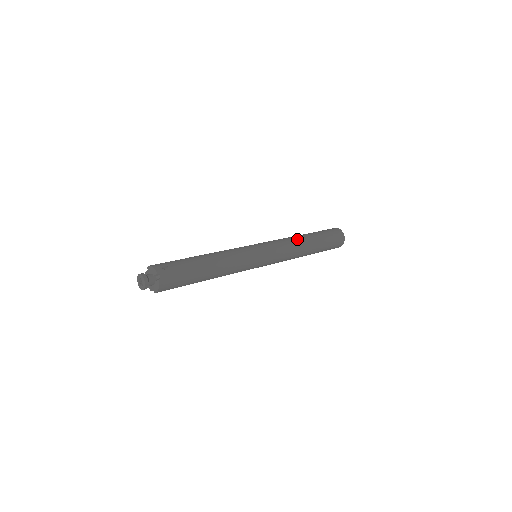
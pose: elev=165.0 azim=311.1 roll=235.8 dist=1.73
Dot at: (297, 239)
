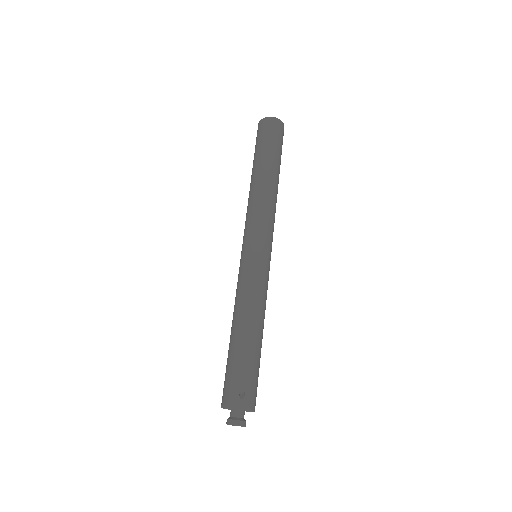
Dot at: (264, 190)
